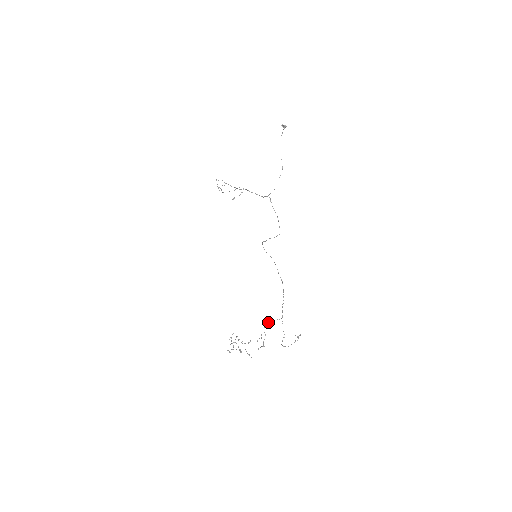
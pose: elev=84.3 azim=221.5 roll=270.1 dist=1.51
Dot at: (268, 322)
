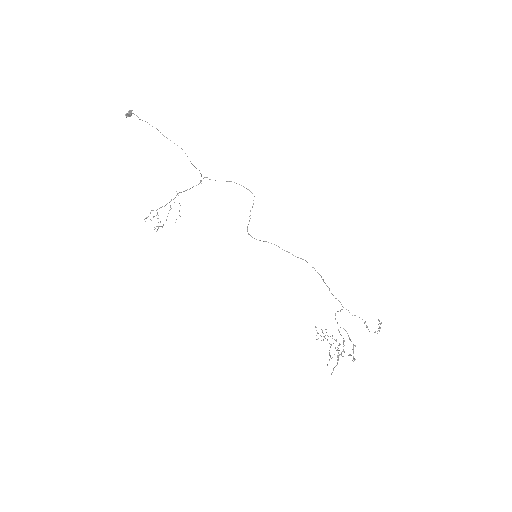
Dot at: occluded
